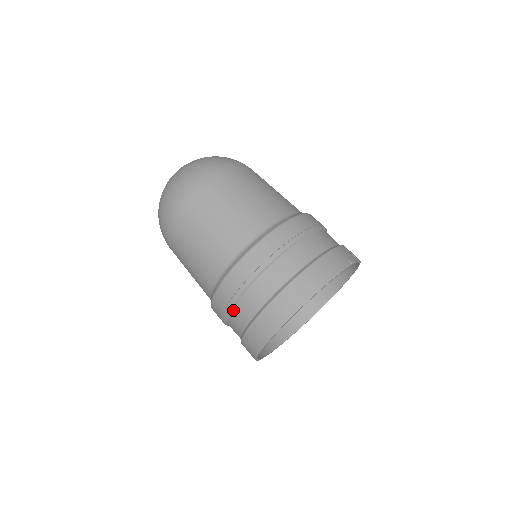
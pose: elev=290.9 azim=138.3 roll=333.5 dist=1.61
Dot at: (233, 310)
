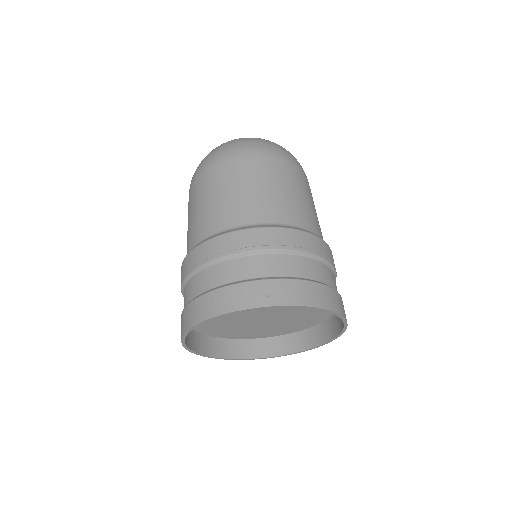
Dot at: occluded
